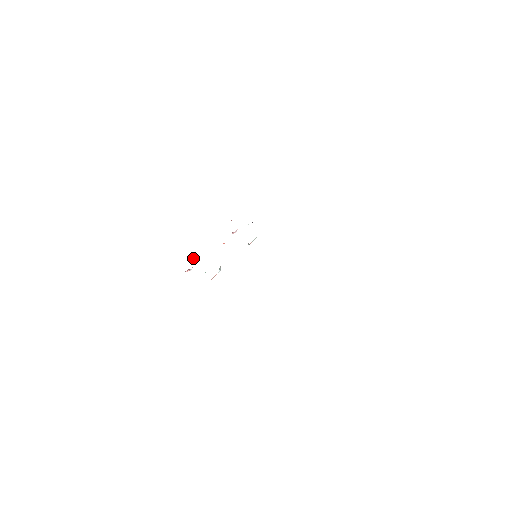
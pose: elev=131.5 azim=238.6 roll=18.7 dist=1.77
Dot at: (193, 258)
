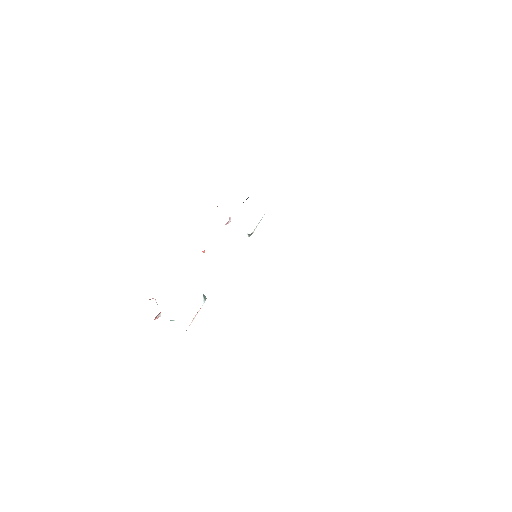
Dot at: (152, 298)
